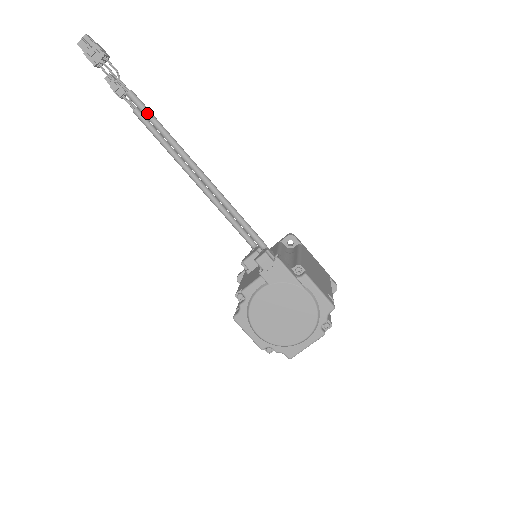
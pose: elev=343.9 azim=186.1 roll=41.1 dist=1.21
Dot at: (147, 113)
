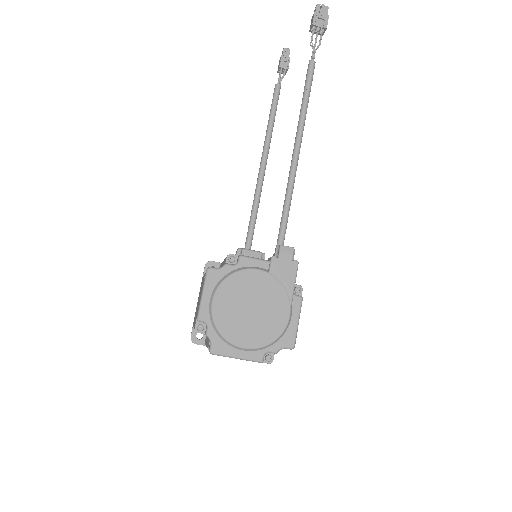
Dot at: (310, 84)
